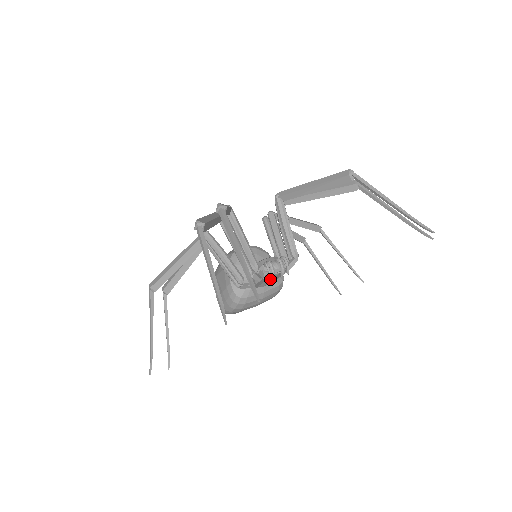
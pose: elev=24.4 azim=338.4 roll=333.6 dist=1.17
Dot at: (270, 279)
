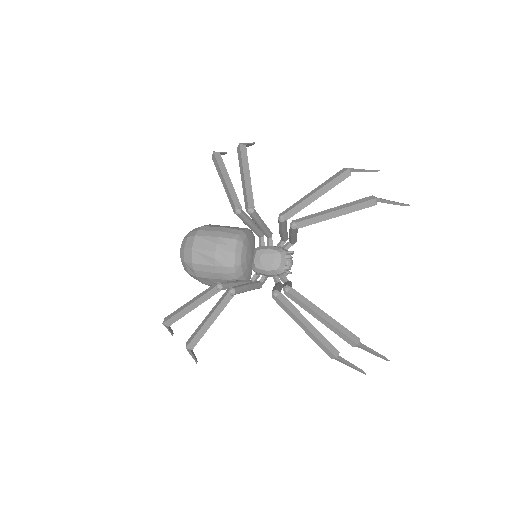
Dot at: occluded
